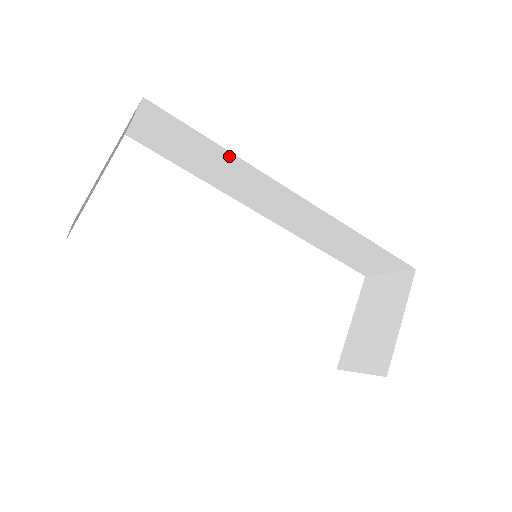
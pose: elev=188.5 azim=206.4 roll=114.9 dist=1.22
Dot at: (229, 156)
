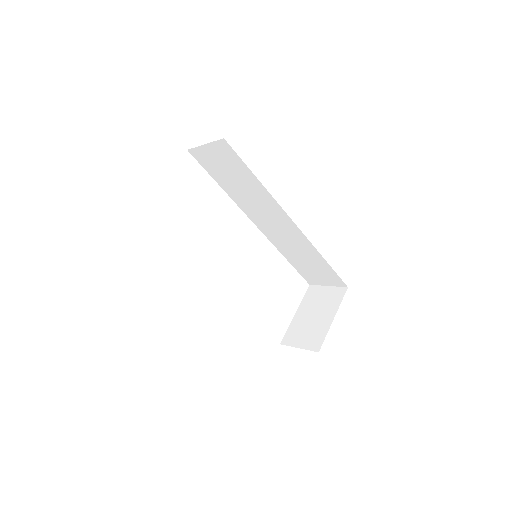
Dot at: (261, 188)
